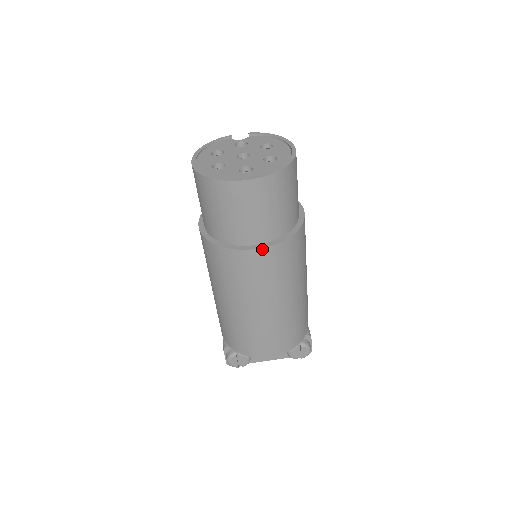
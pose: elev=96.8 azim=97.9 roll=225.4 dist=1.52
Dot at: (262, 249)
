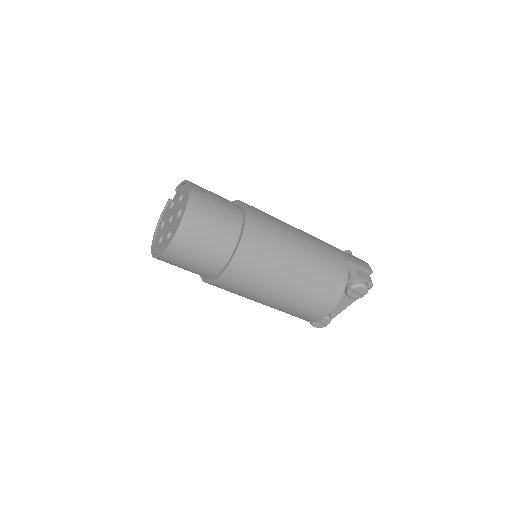
Dot at: (225, 271)
